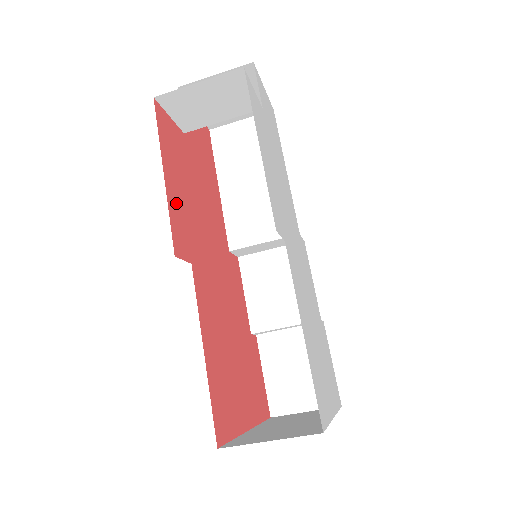
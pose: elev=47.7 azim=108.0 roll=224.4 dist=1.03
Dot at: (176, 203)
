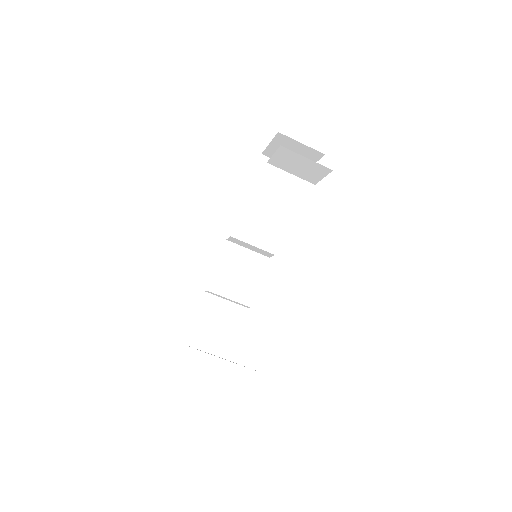
Dot at: occluded
